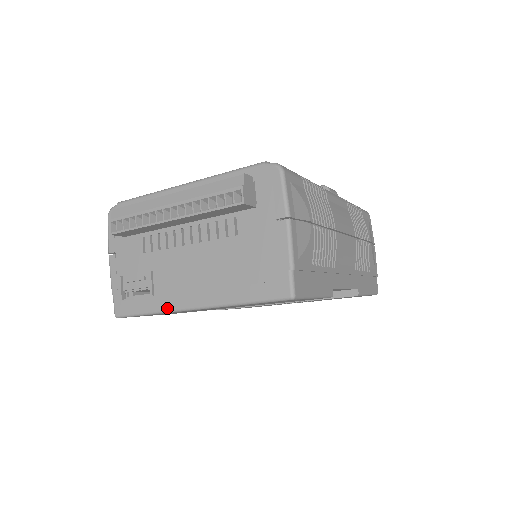
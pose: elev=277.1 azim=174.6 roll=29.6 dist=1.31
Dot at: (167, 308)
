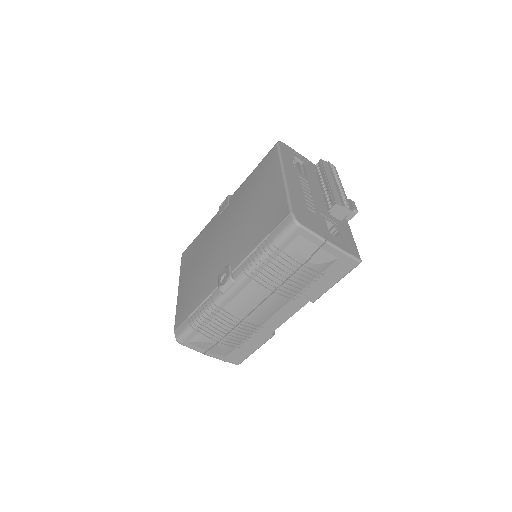
Dot at: occluded
